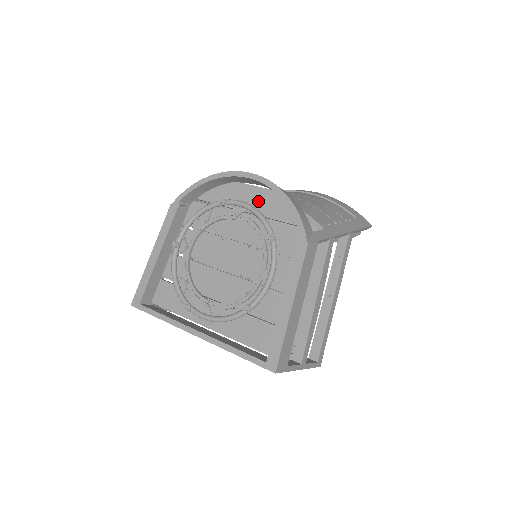
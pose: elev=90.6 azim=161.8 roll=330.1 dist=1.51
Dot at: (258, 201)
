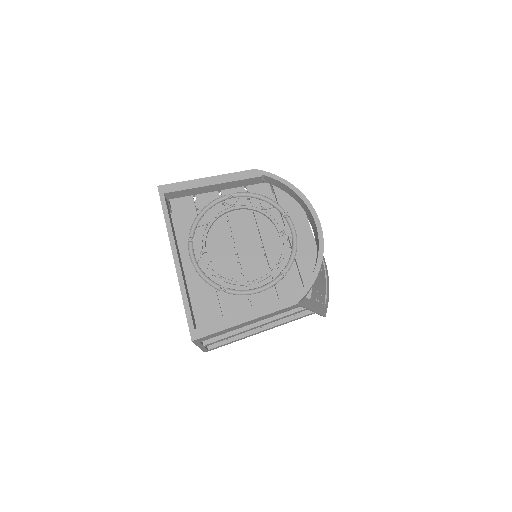
Dot at: (302, 240)
